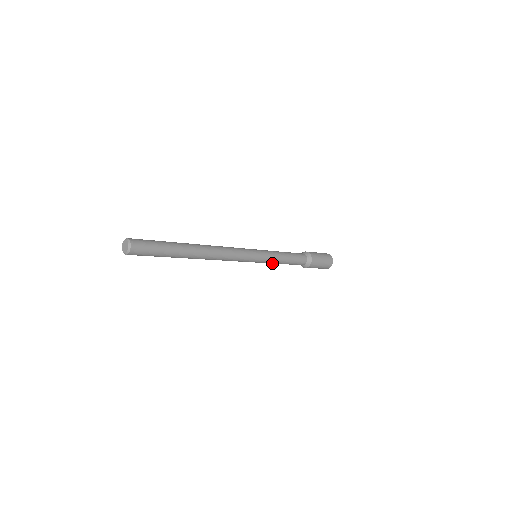
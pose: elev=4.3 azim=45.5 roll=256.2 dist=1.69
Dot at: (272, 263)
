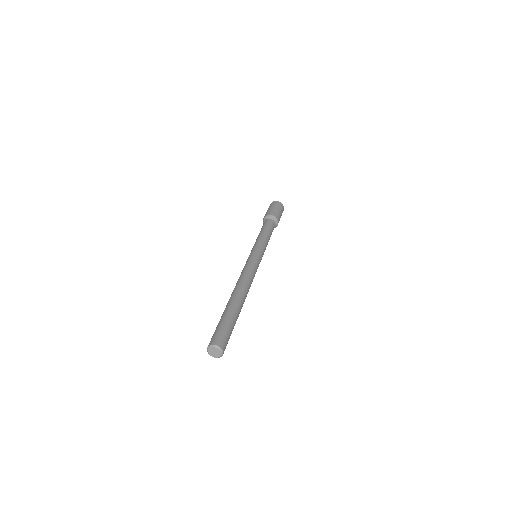
Dot at: occluded
